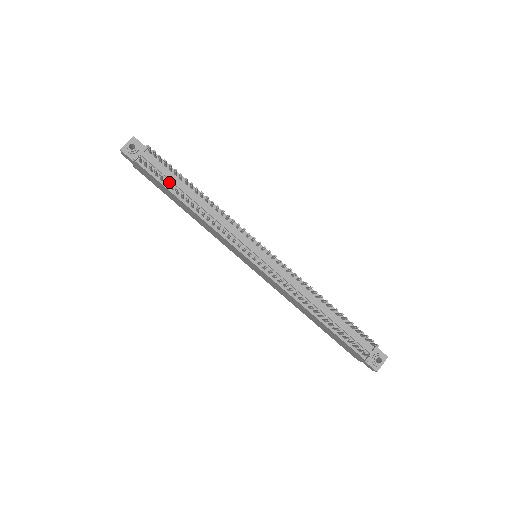
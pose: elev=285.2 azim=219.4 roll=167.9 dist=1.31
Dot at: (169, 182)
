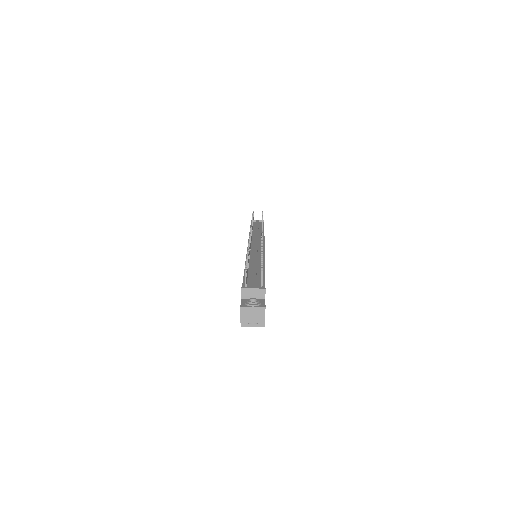
Dot at: (255, 227)
